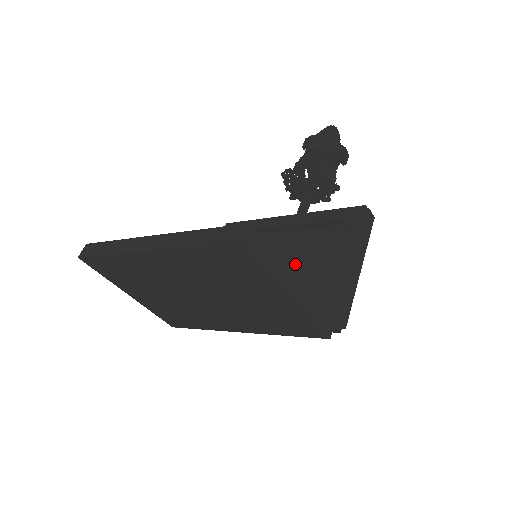
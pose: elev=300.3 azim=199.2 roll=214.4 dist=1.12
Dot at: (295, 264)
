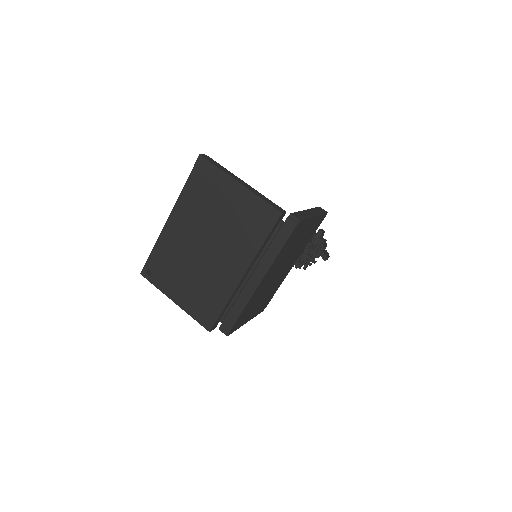
Dot at: occluded
